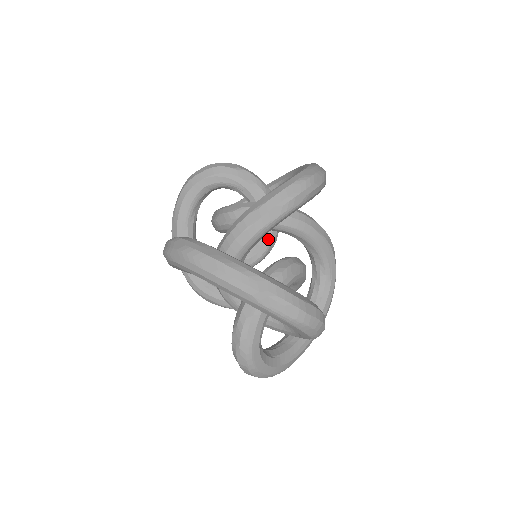
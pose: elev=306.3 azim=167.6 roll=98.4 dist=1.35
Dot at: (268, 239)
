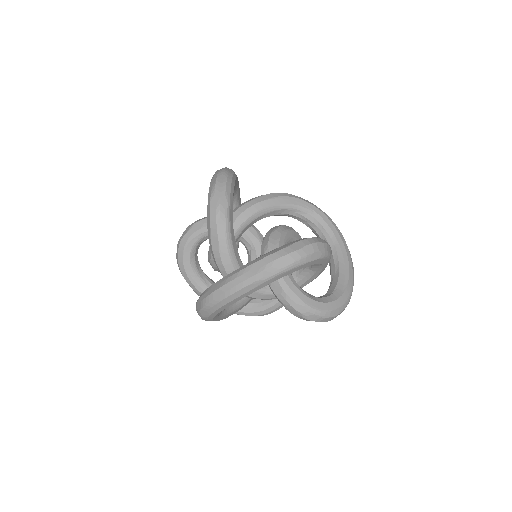
Dot at: (254, 238)
